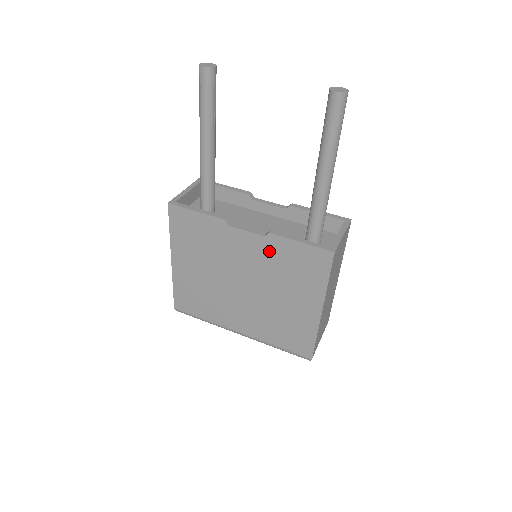
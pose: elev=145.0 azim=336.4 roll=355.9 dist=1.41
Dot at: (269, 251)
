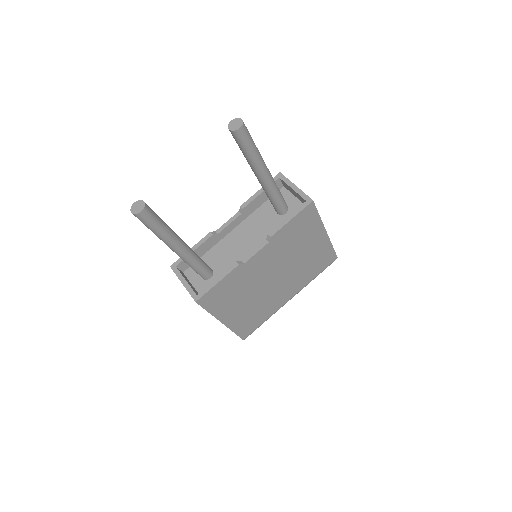
Dot at: (277, 245)
